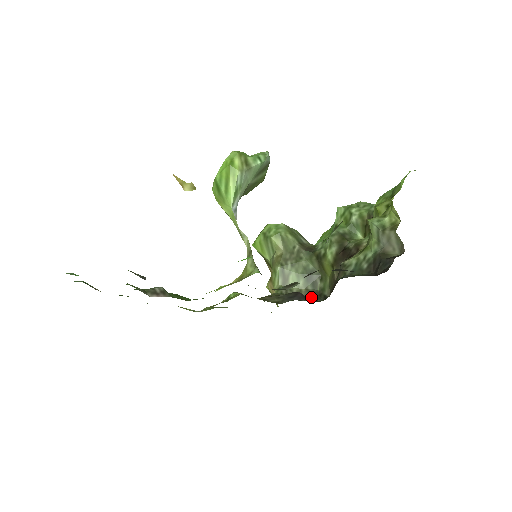
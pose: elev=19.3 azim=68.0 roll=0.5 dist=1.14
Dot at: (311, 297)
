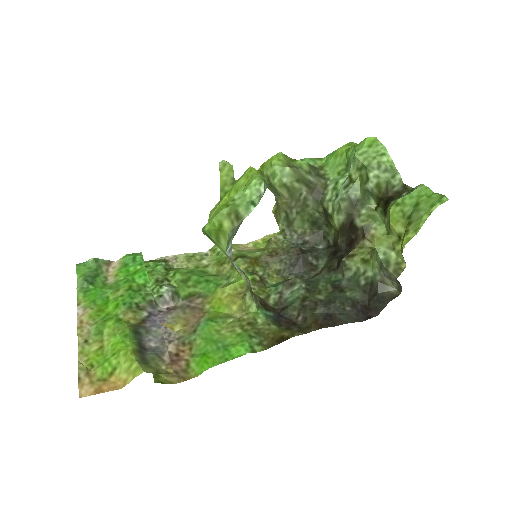
Dot at: (315, 239)
